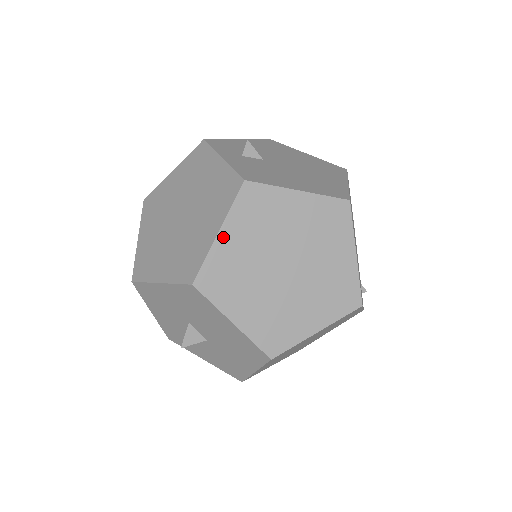
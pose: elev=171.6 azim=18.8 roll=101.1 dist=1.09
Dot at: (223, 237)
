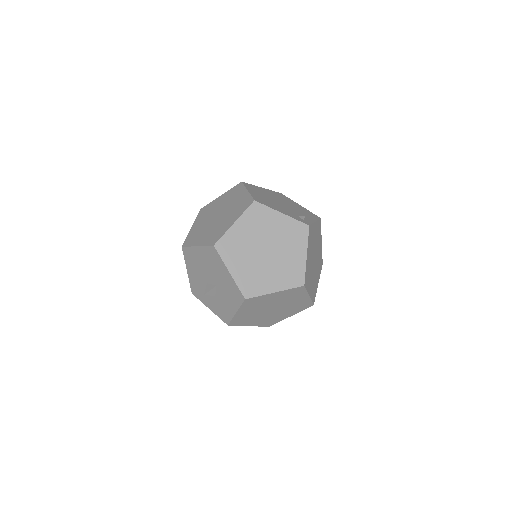
Dot at: (193, 227)
